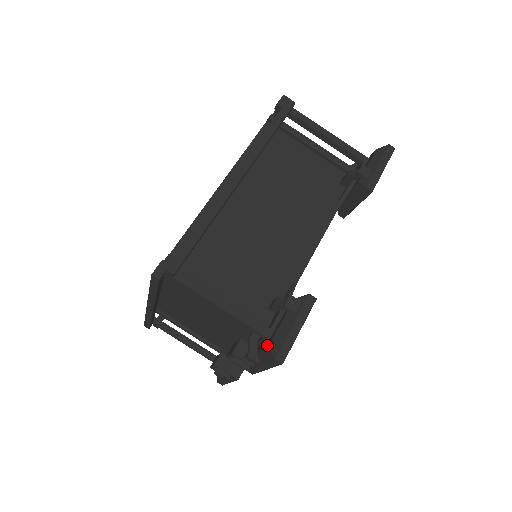
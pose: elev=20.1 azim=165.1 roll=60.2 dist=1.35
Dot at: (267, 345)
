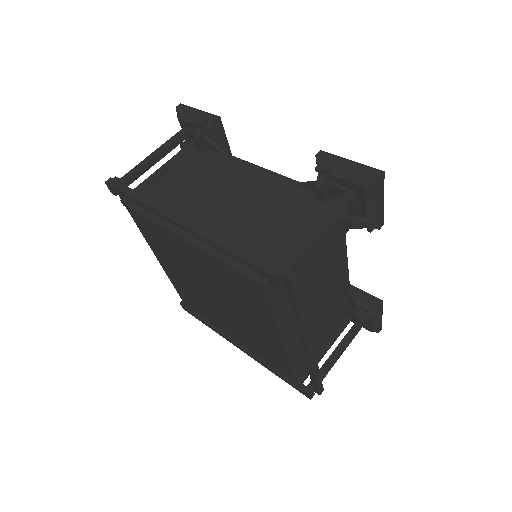
Dot at: (366, 329)
